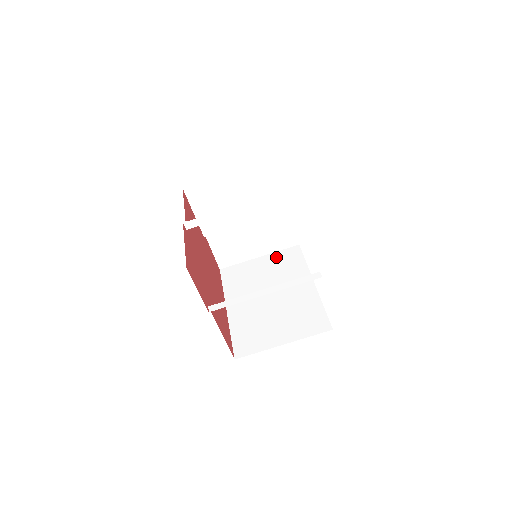
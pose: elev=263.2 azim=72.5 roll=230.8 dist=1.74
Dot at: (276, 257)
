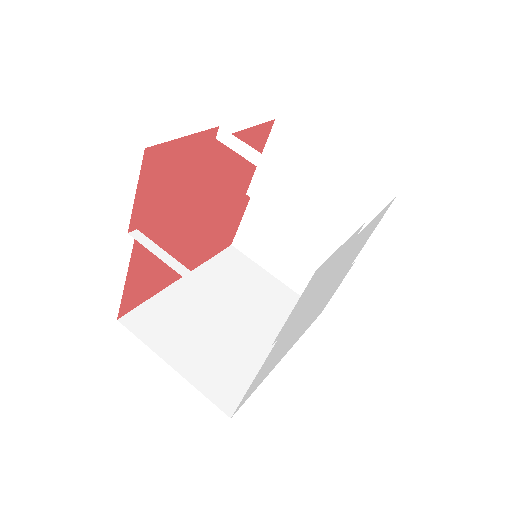
Dot at: (288, 295)
